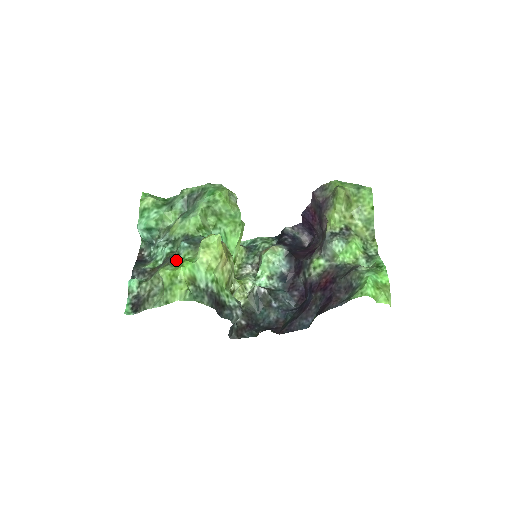
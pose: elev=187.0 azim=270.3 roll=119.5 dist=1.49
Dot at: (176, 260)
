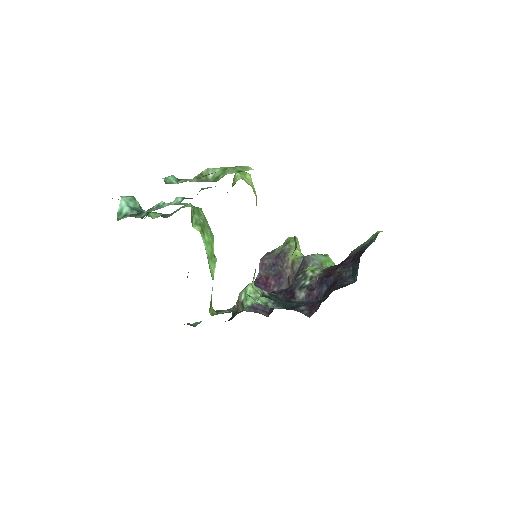
Dot at: occluded
